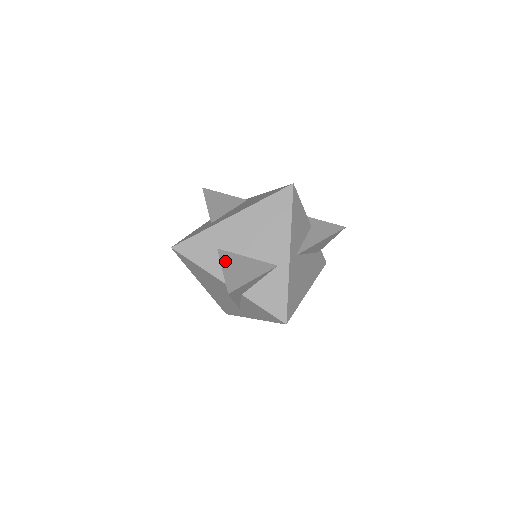
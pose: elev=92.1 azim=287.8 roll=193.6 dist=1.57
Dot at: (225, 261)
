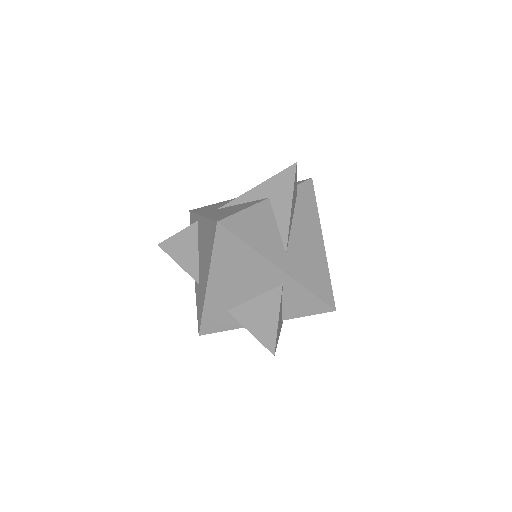
Dot at: (244, 321)
